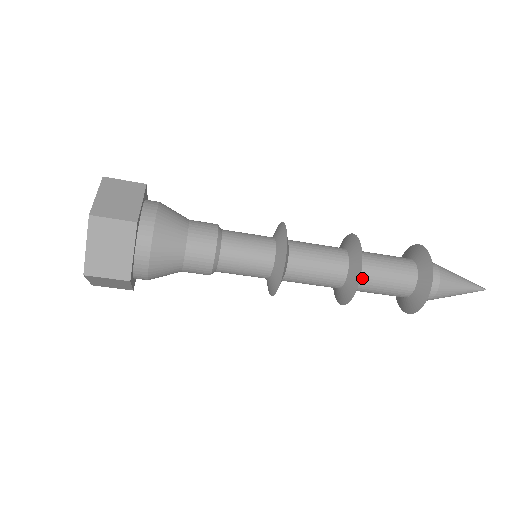
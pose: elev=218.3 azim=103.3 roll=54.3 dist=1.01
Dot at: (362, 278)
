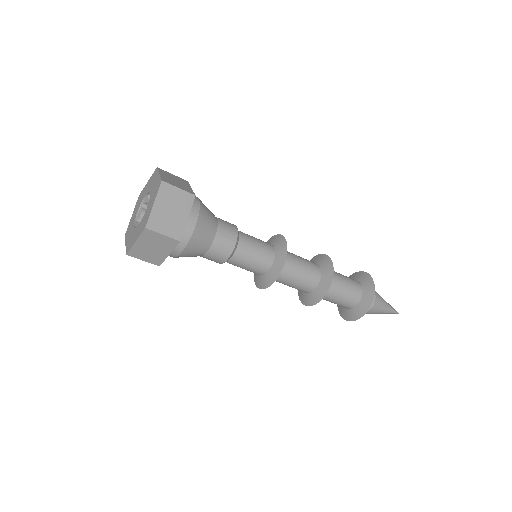
Dot at: occluded
